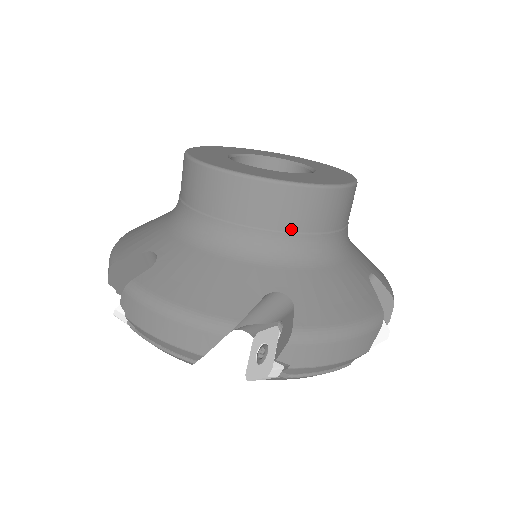
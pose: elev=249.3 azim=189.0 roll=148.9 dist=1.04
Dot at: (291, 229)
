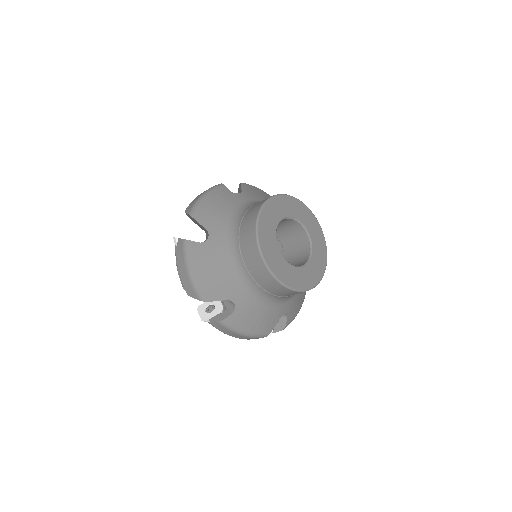
Dot at: (263, 287)
